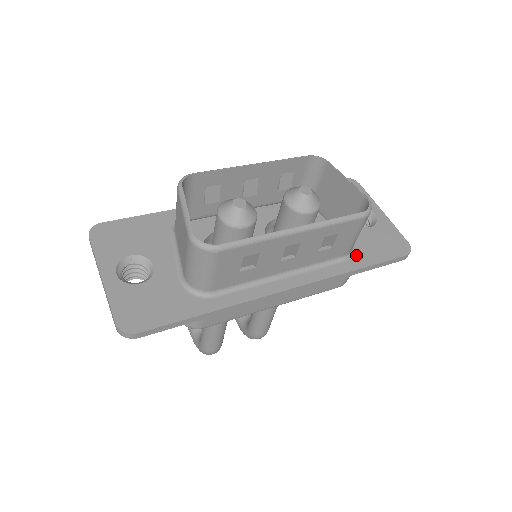
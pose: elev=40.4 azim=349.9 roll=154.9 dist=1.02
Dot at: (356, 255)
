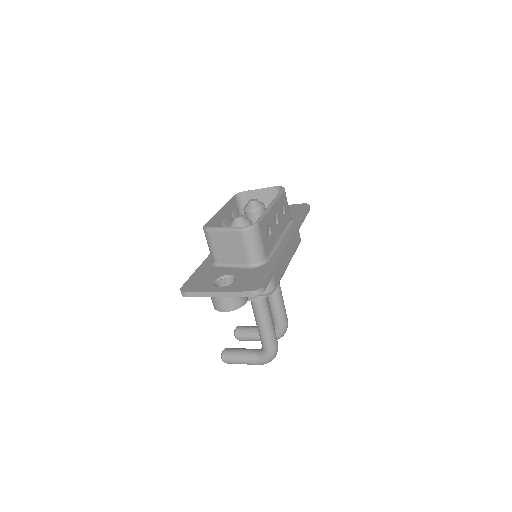
Dot at: (293, 218)
